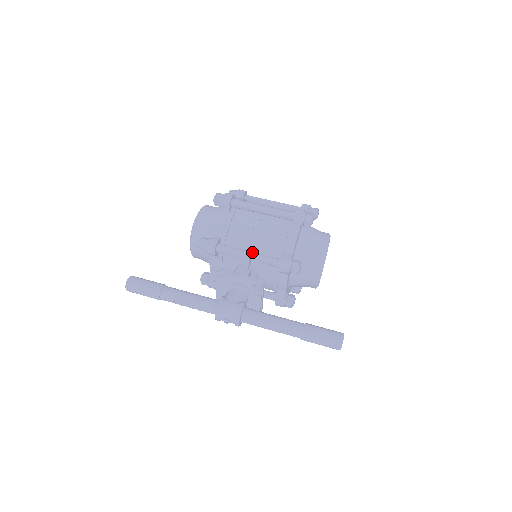
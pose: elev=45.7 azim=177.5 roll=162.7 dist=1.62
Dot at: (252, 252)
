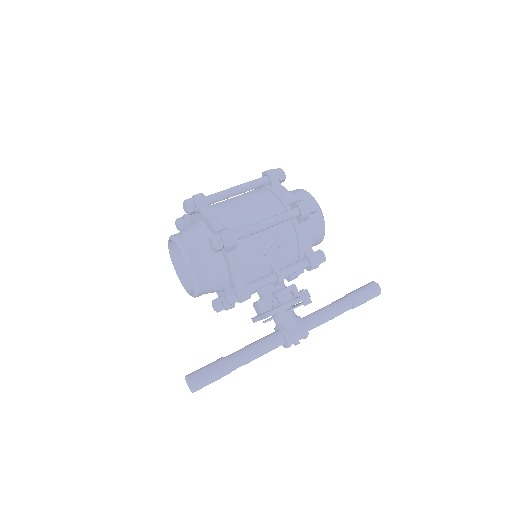
Dot at: (280, 272)
